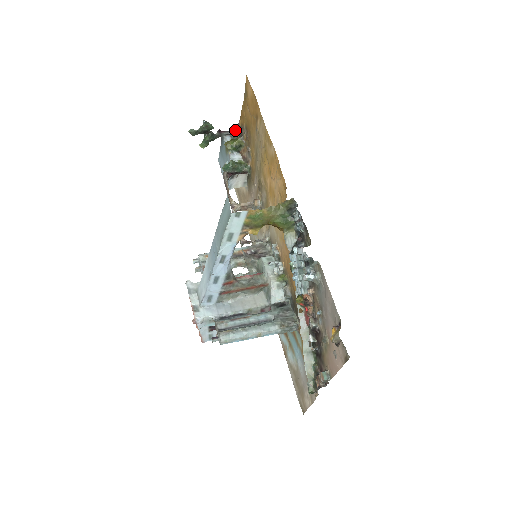
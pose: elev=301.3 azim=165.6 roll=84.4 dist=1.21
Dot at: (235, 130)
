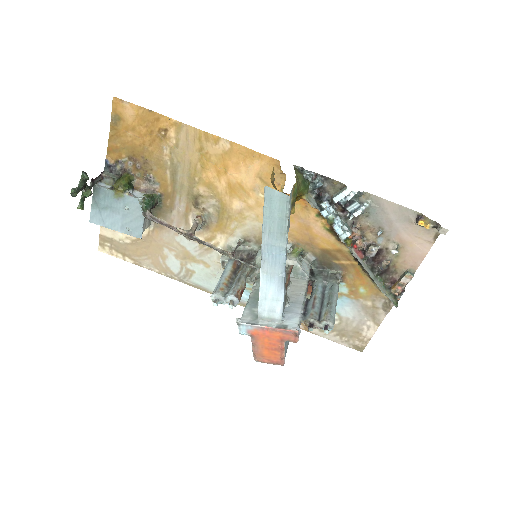
Dot at: (104, 172)
